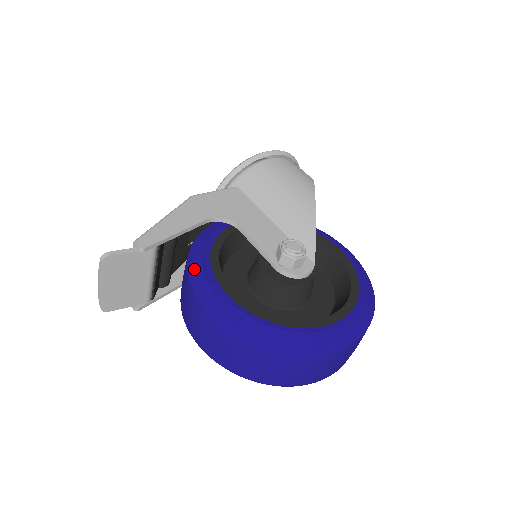
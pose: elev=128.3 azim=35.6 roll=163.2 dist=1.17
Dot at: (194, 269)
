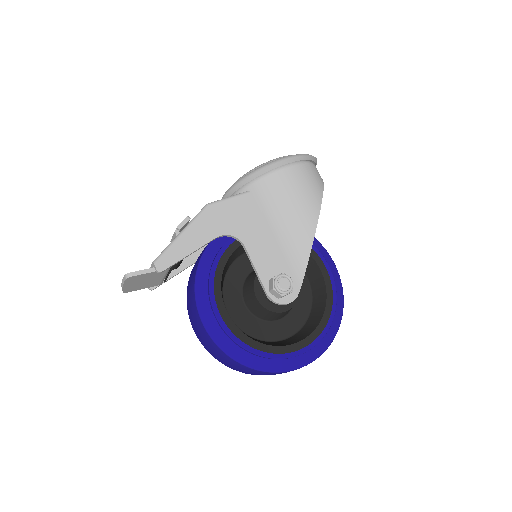
Dot at: (200, 286)
